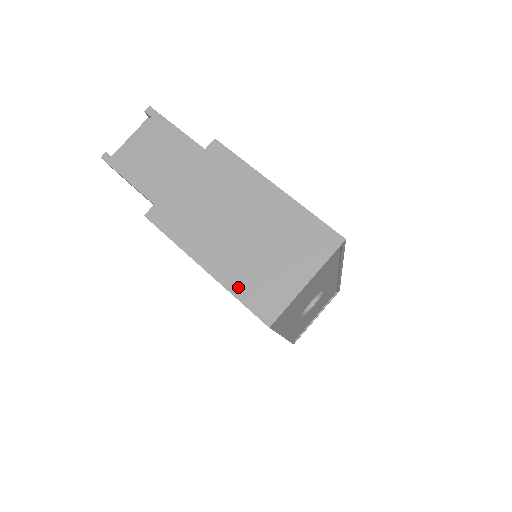
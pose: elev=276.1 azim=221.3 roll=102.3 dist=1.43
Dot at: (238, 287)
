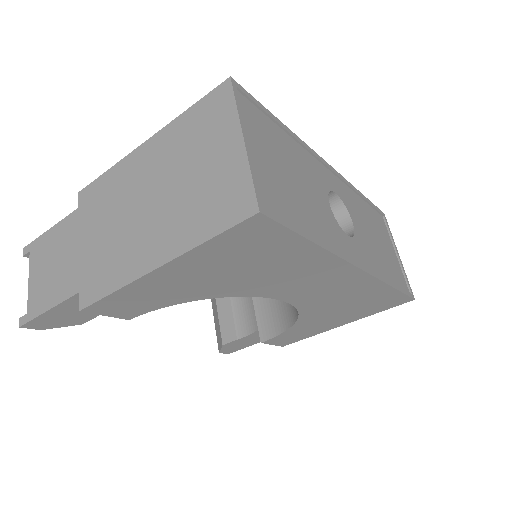
Dot at: (197, 233)
